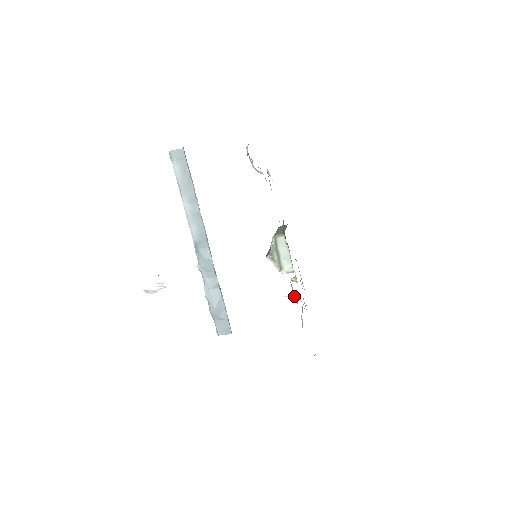
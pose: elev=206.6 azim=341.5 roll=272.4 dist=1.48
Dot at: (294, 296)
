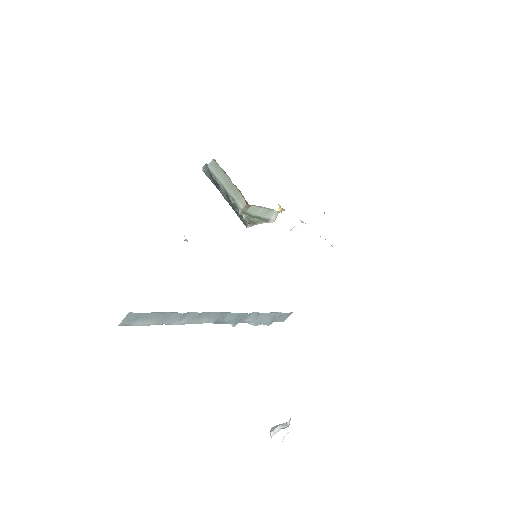
Dot at: (297, 225)
